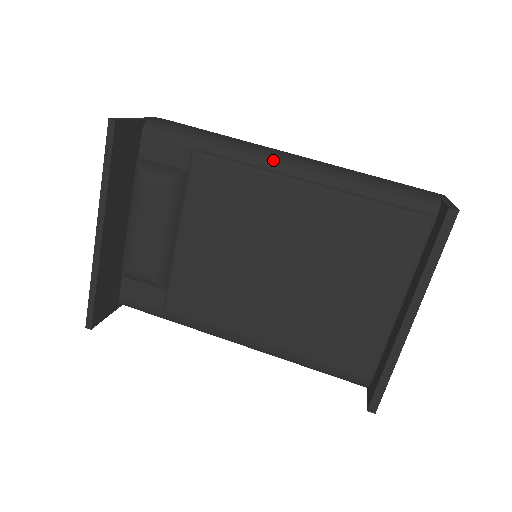
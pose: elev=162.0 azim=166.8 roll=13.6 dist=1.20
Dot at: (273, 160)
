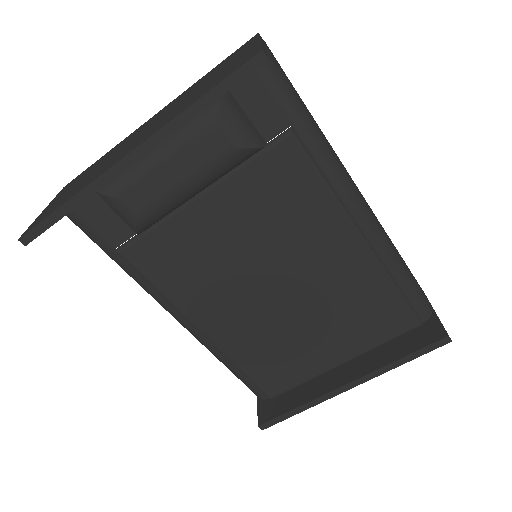
Dot at: (353, 196)
